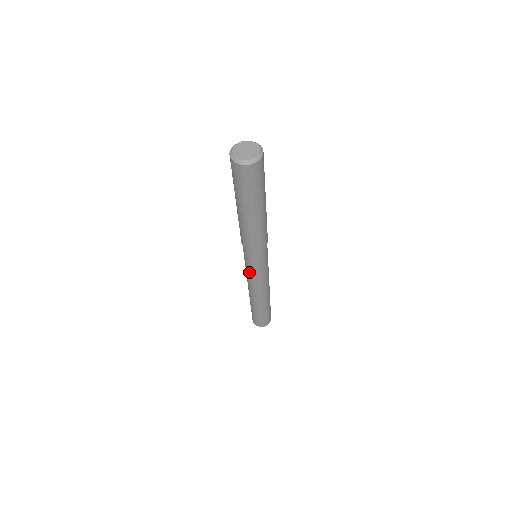
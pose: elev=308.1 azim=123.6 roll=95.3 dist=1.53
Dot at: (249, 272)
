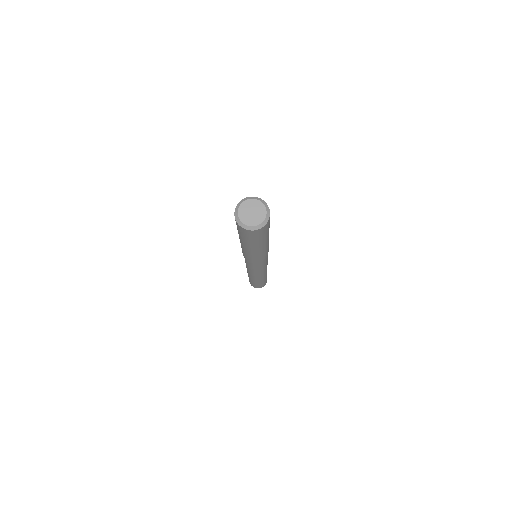
Dot at: (254, 270)
